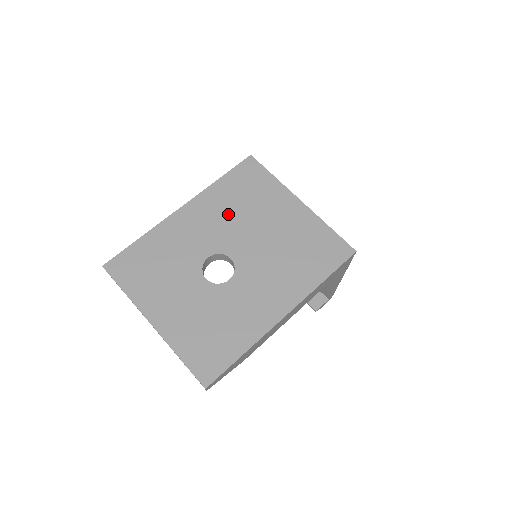
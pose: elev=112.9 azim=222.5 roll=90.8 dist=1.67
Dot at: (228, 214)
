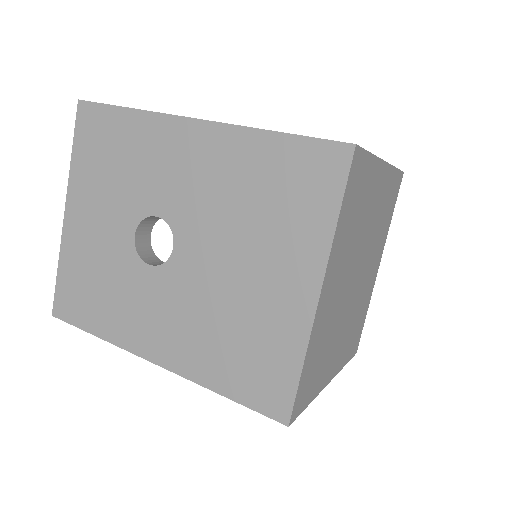
Dot at: (227, 195)
